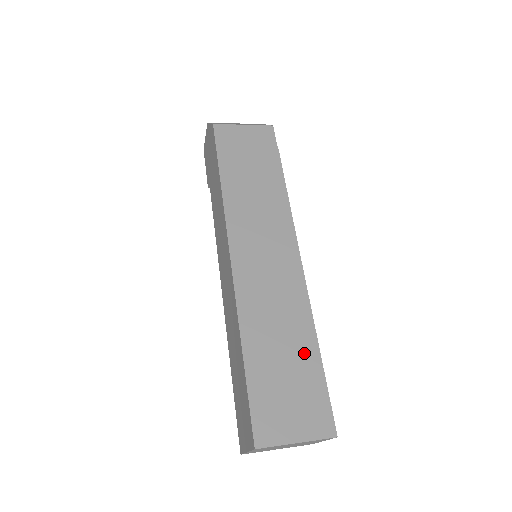
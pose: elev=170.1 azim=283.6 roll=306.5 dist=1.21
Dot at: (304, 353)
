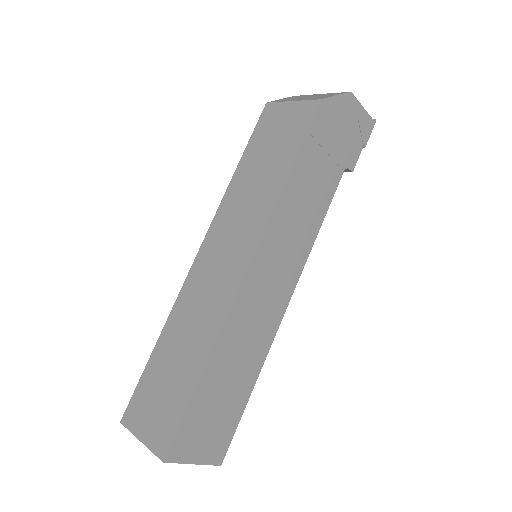
Dot at: (189, 370)
